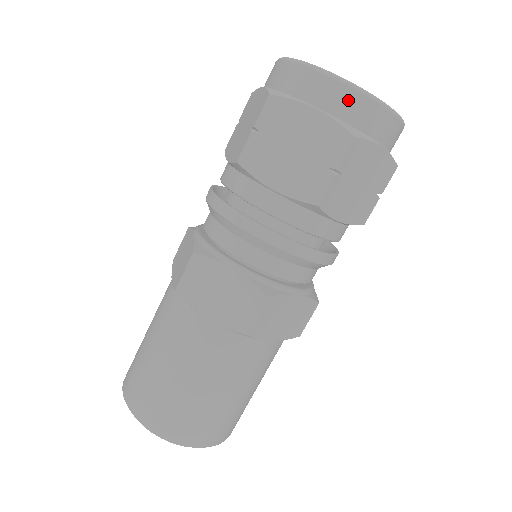
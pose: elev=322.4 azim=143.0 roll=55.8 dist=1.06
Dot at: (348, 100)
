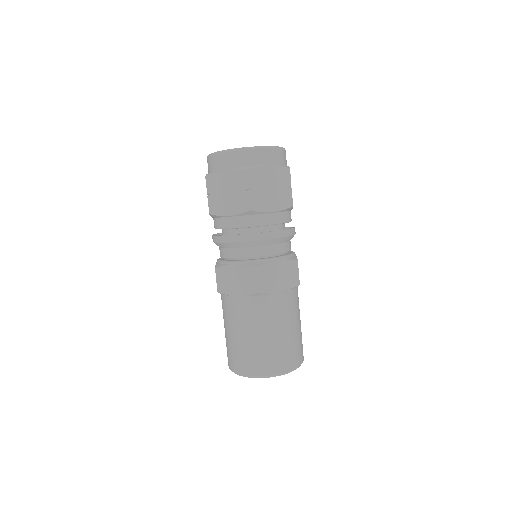
Dot at: (236, 157)
